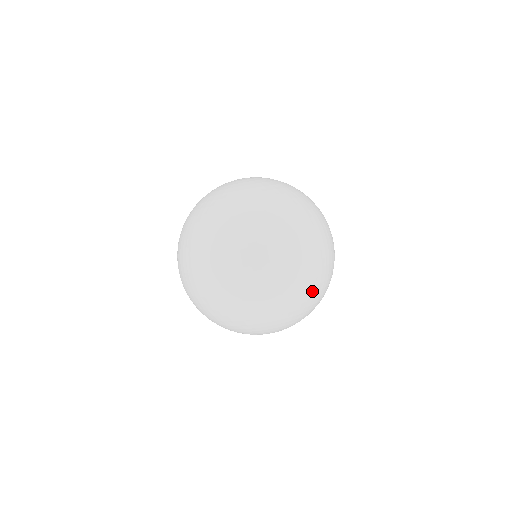
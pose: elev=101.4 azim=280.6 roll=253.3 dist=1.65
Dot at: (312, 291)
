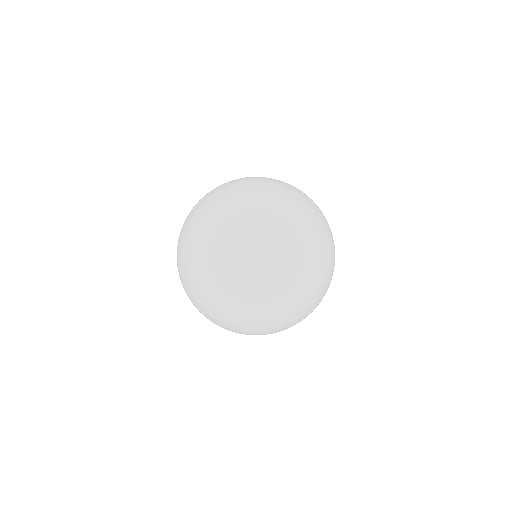
Dot at: occluded
